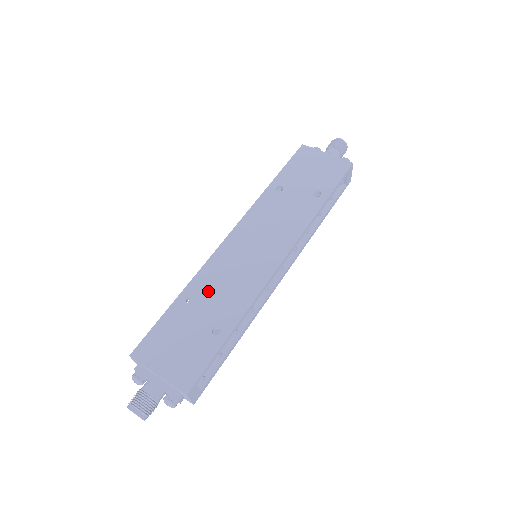
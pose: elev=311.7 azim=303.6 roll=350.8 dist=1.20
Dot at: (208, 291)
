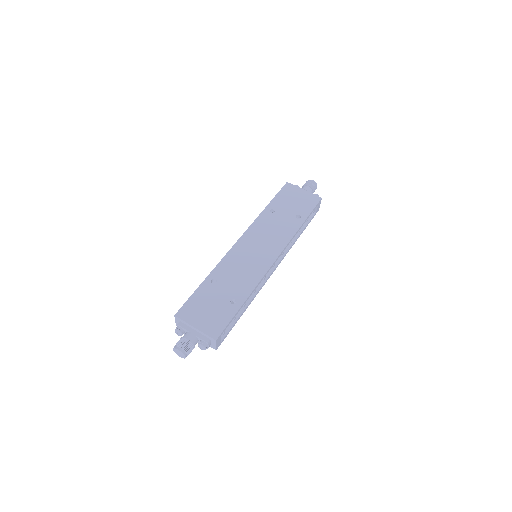
Dot at: (226, 276)
